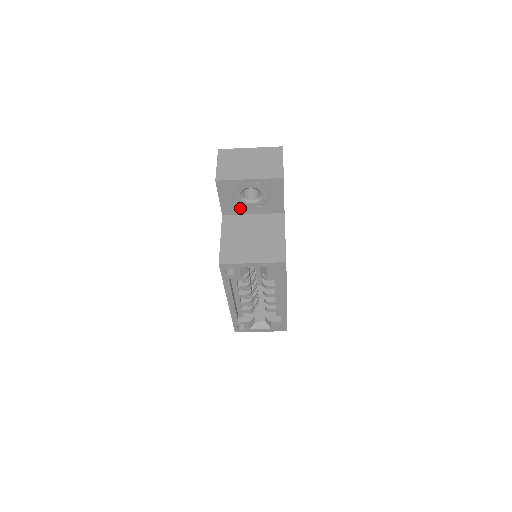
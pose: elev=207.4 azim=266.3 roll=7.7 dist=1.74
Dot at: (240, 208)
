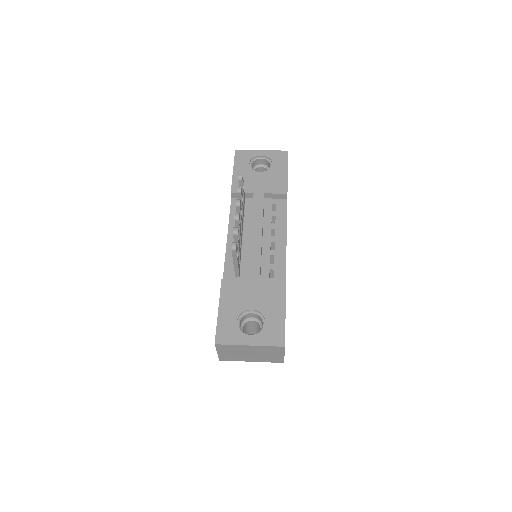
Dot at: occluded
